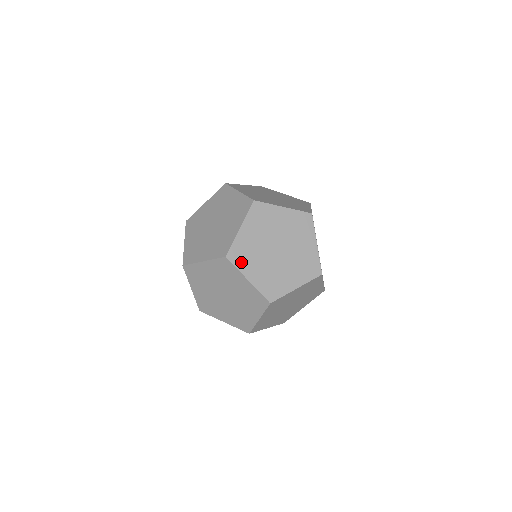
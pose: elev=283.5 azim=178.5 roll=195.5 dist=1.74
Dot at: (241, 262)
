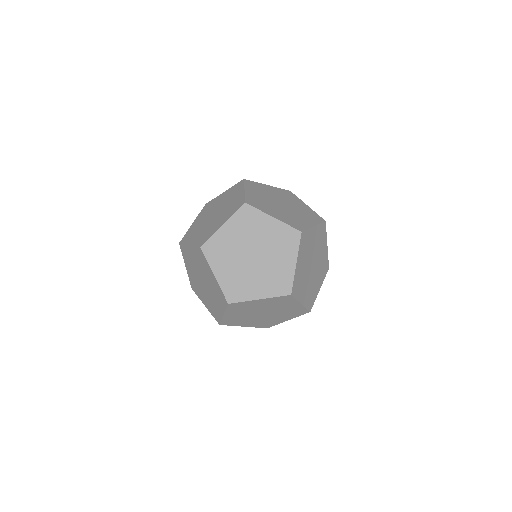
Dot at: (233, 309)
